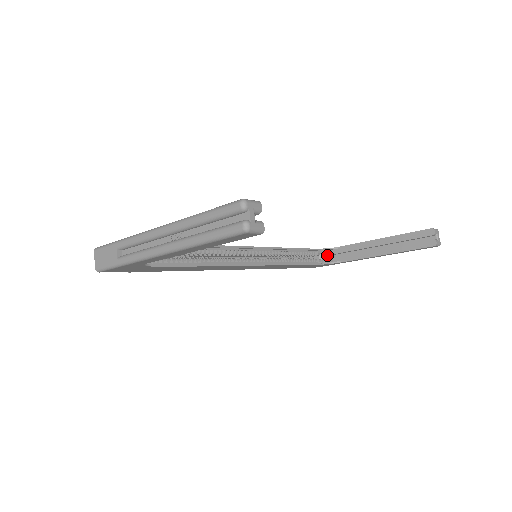
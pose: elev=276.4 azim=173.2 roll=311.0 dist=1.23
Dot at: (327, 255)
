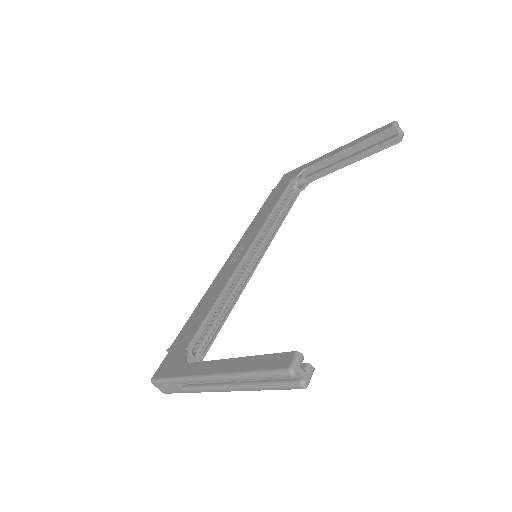
Dot at: (298, 178)
